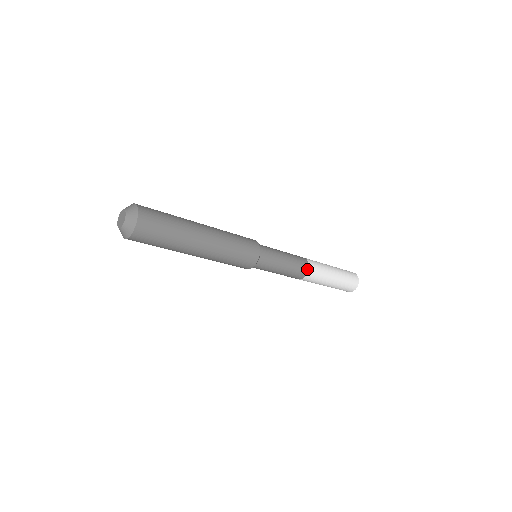
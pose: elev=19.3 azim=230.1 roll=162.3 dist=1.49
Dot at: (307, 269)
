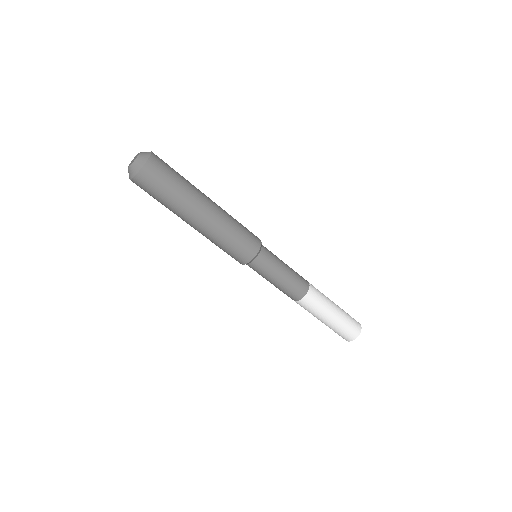
Dot at: (306, 290)
